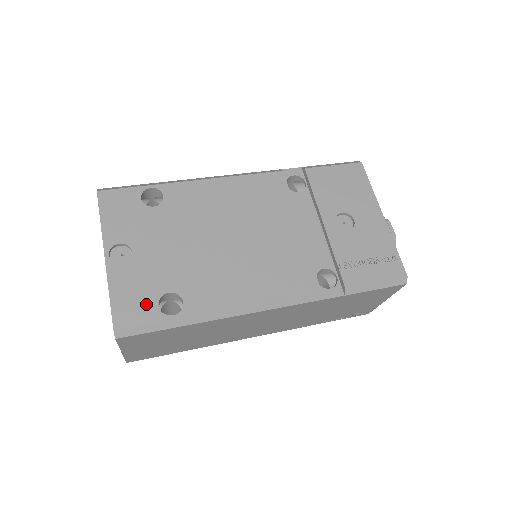
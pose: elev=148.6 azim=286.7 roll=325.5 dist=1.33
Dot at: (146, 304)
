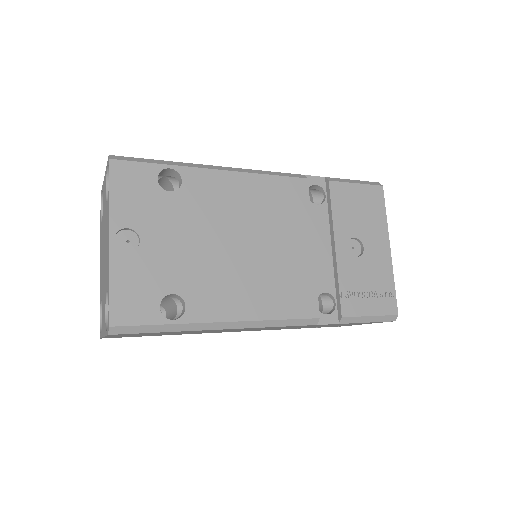
Dot at: (147, 303)
